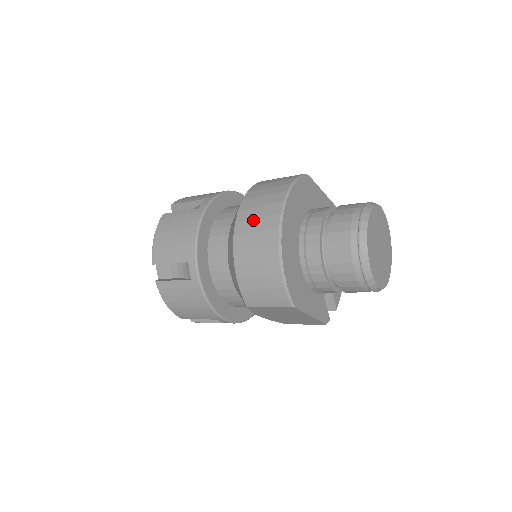
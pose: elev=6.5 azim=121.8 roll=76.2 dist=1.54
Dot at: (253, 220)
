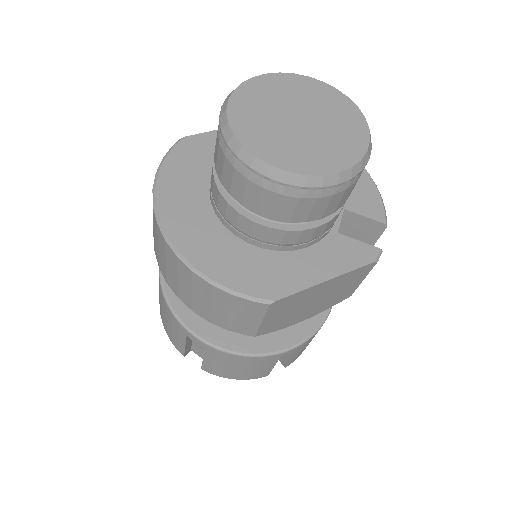
Dot at: (158, 252)
